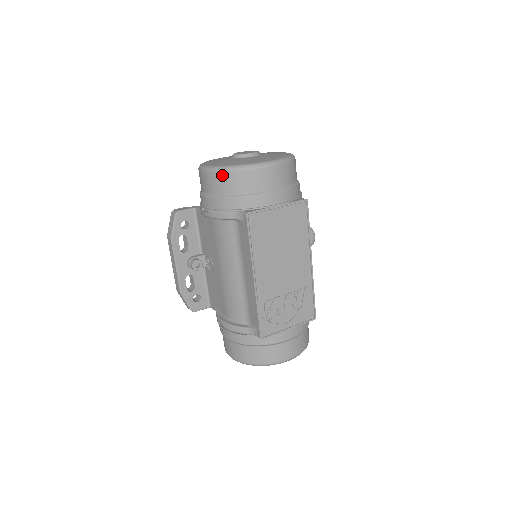
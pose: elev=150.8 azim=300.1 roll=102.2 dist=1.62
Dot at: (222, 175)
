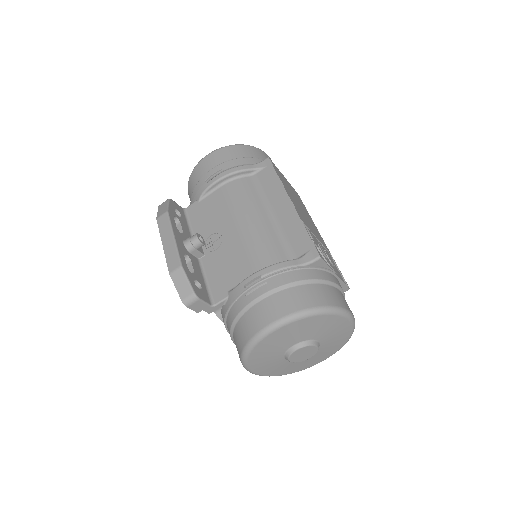
Dot at: (233, 147)
